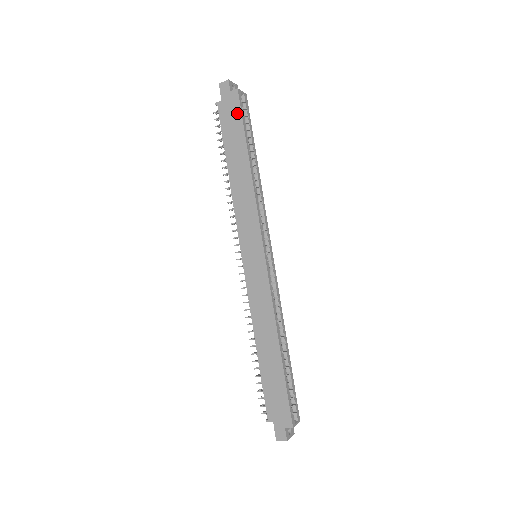
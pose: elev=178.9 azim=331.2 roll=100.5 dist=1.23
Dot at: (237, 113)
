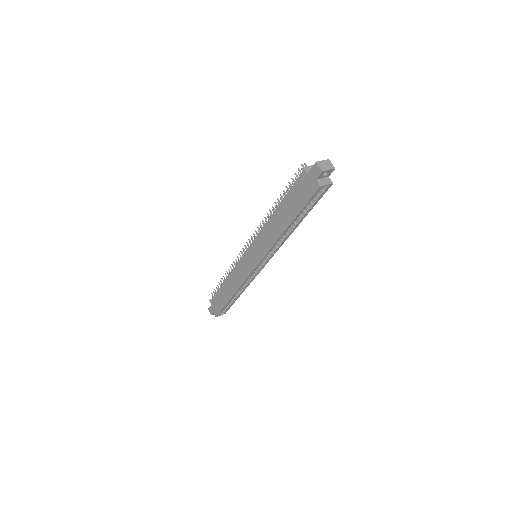
Dot at: (306, 197)
